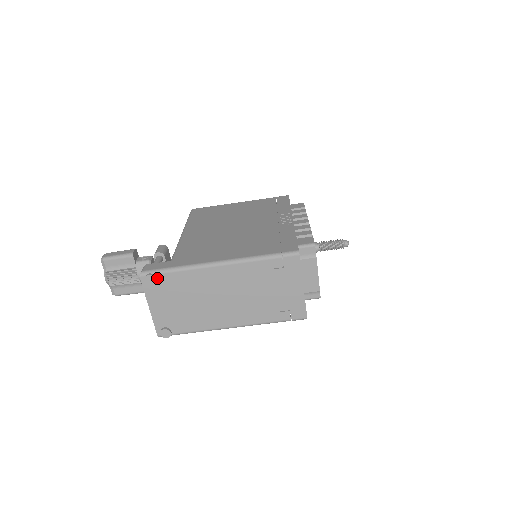
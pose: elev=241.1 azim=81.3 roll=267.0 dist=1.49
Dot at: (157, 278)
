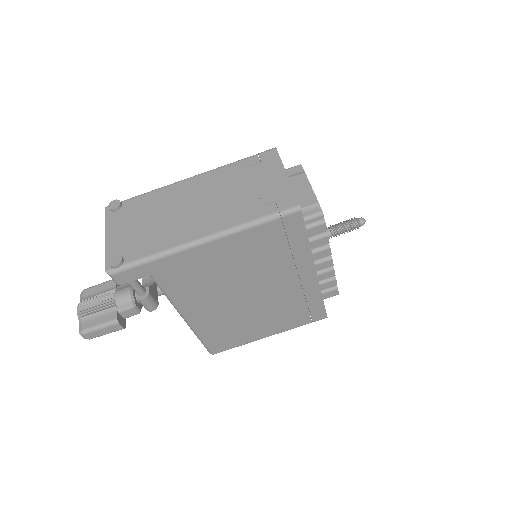
Dot at: (123, 205)
